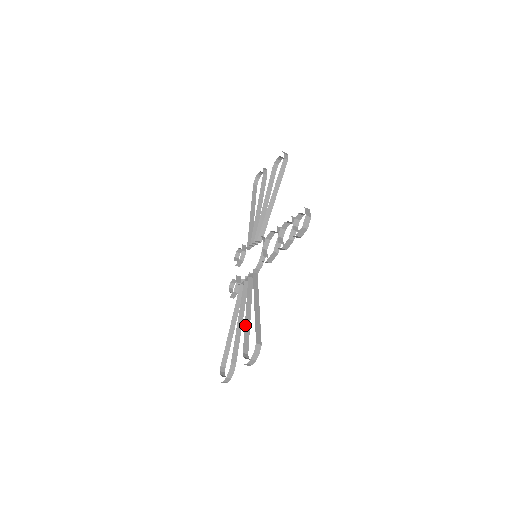
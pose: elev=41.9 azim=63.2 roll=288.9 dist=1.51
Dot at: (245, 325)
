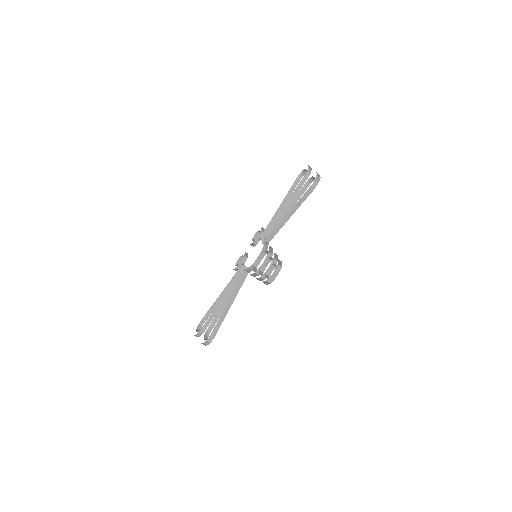
Dot at: (219, 310)
